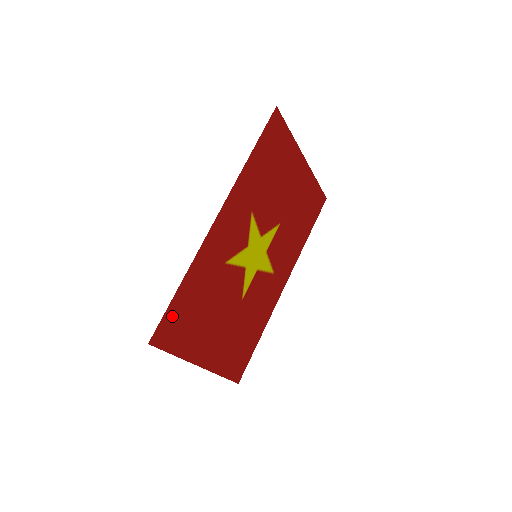
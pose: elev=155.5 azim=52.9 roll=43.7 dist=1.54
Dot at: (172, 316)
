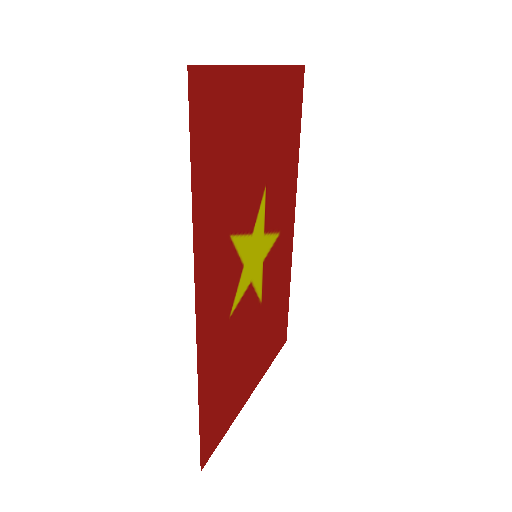
Dot at: (207, 428)
